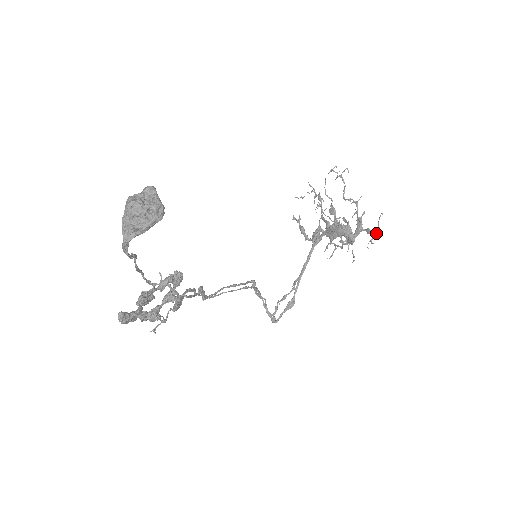
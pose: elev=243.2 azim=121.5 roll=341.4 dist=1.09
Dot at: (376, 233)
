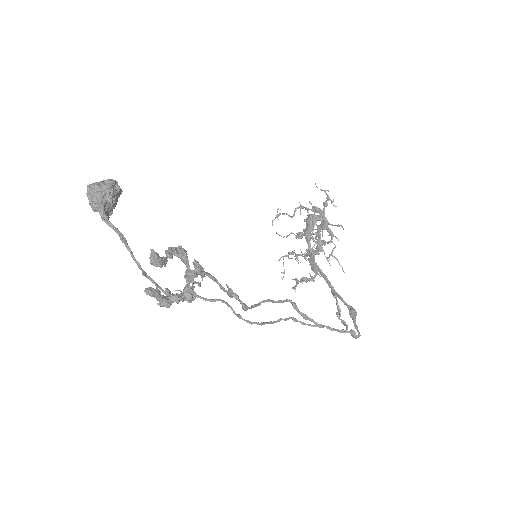
Dot at: (327, 195)
